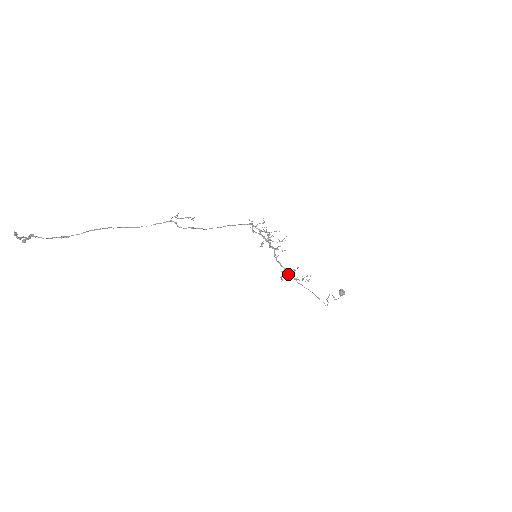
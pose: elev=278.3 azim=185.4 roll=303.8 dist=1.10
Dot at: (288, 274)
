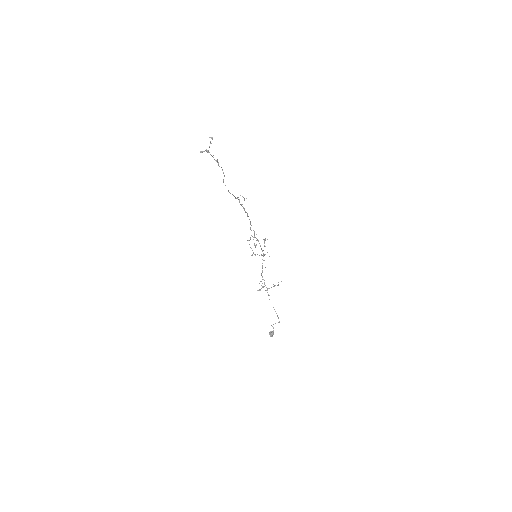
Dot at: occluded
